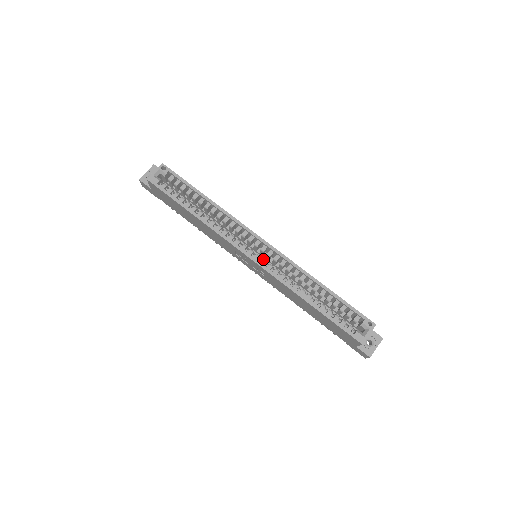
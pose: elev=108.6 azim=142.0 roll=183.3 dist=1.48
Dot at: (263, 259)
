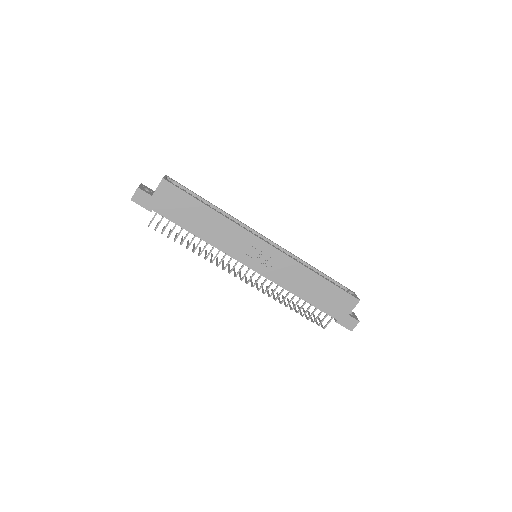
Dot at: occluded
